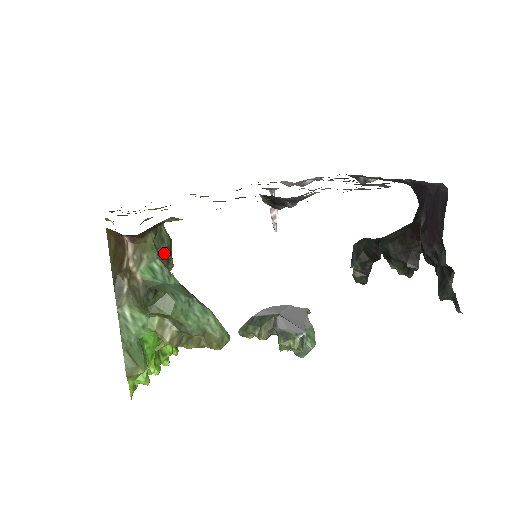
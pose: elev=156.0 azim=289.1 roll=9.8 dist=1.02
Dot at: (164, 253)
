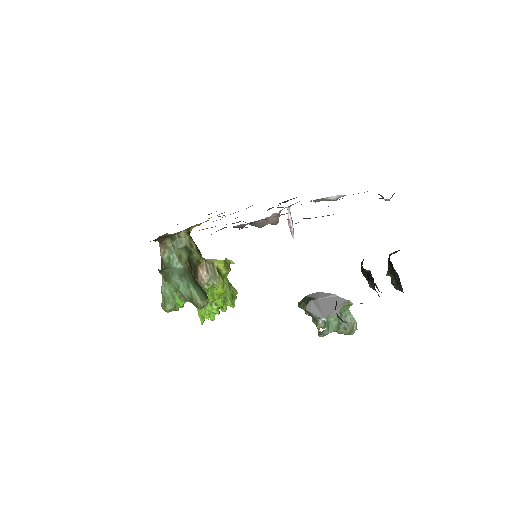
Dot at: (183, 249)
